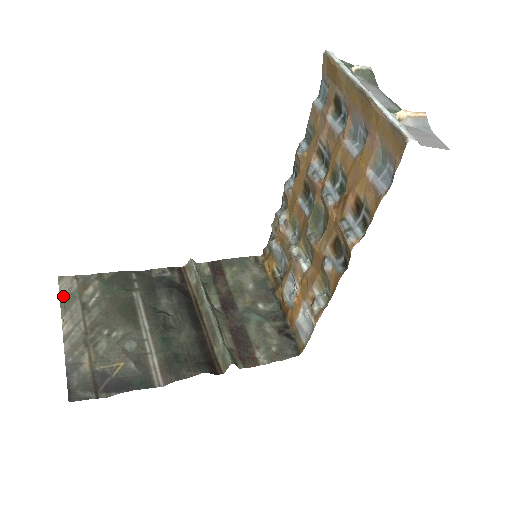
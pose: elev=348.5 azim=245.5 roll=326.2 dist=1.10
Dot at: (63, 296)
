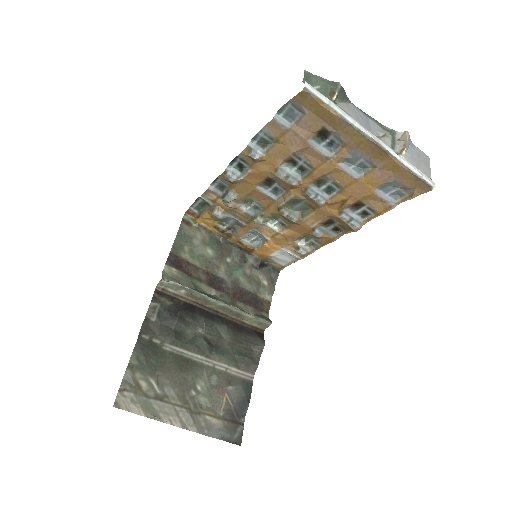
Dot at: (139, 411)
